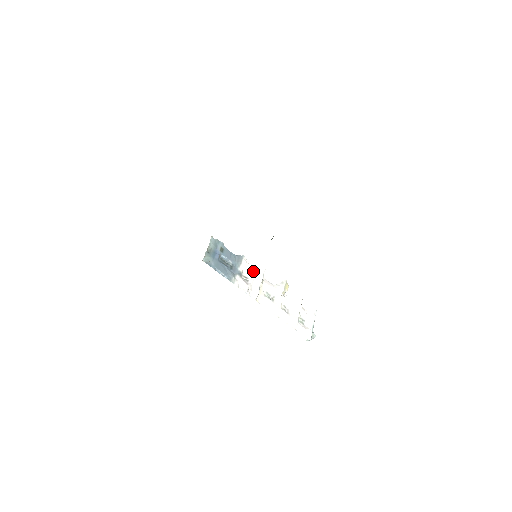
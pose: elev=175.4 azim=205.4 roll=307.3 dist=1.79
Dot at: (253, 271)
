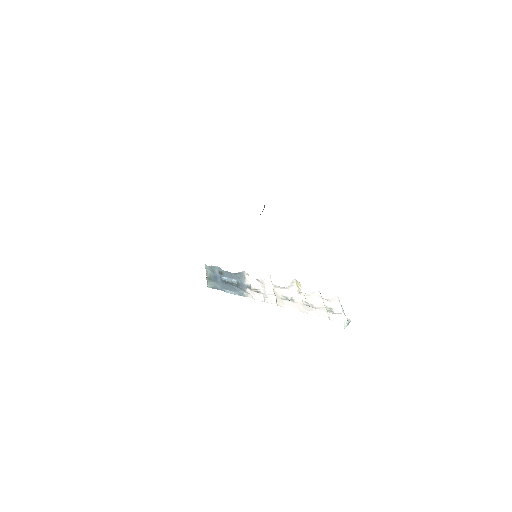
Dot at: (260, 282)
